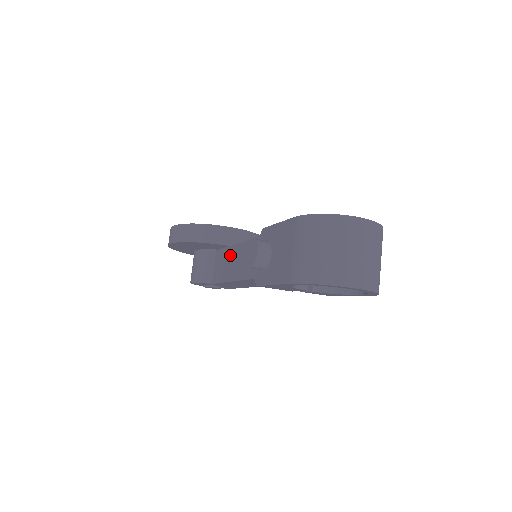
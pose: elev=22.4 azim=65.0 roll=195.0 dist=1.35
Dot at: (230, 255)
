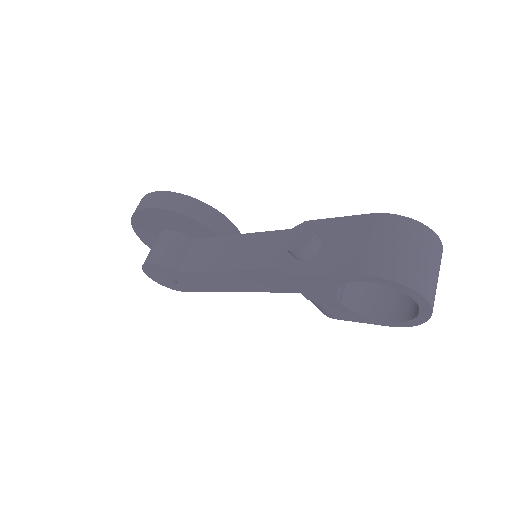
Dot at: (227, 244)
